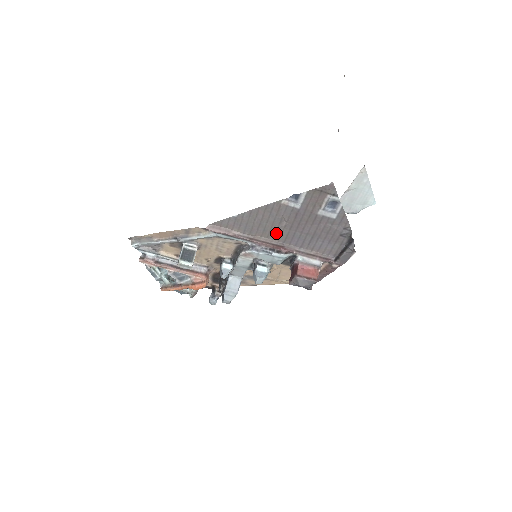
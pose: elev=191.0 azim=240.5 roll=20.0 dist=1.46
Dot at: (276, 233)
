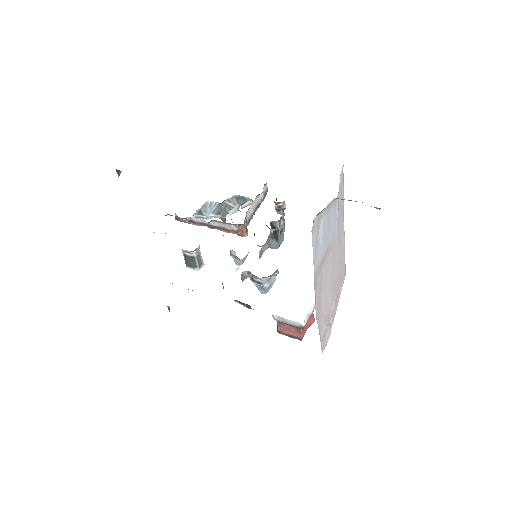
Dot at: occluded
